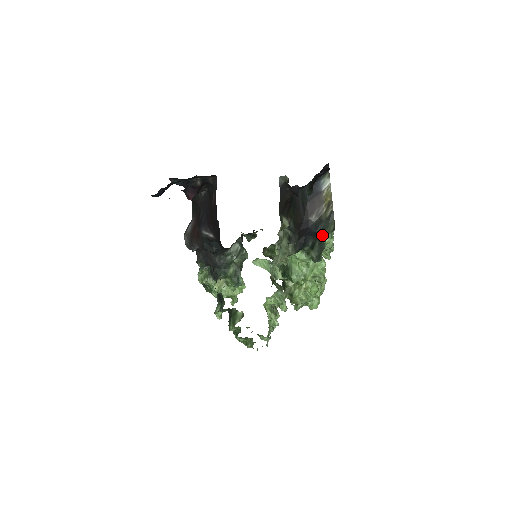
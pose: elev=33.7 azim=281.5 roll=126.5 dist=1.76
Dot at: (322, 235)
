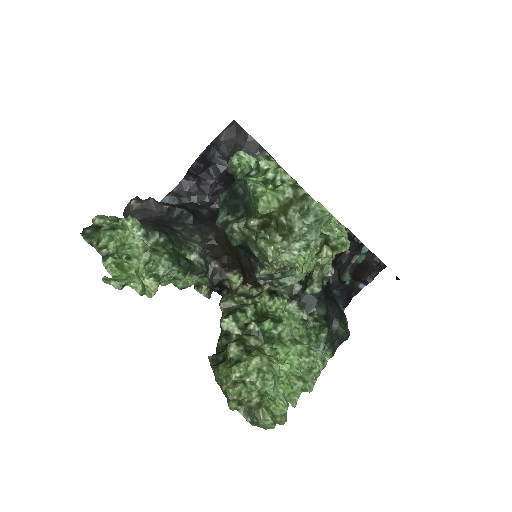
Dot at: occluded
